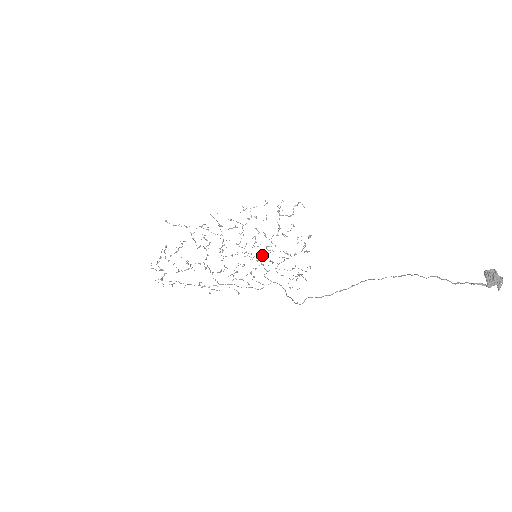
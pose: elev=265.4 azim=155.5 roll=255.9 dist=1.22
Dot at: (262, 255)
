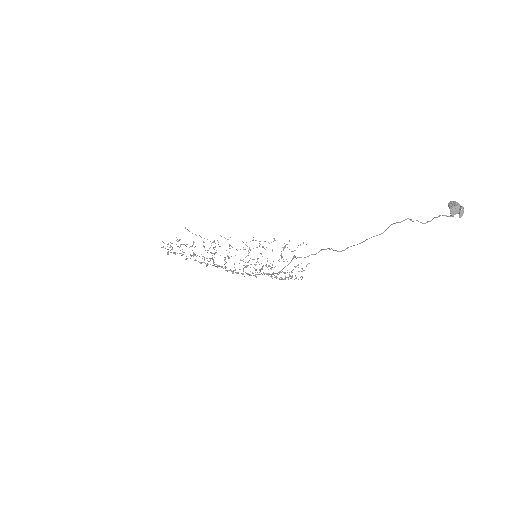
Dot at: (261, 268)
